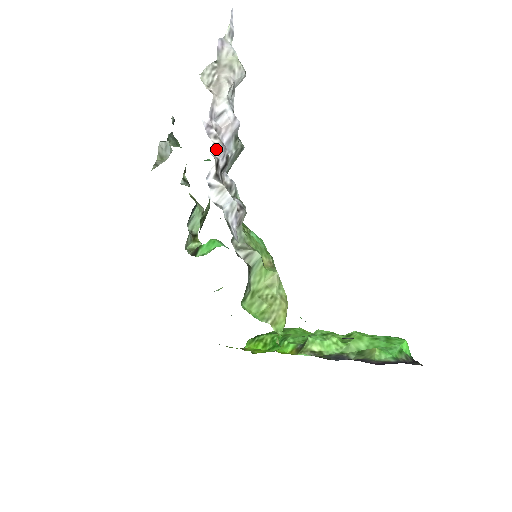
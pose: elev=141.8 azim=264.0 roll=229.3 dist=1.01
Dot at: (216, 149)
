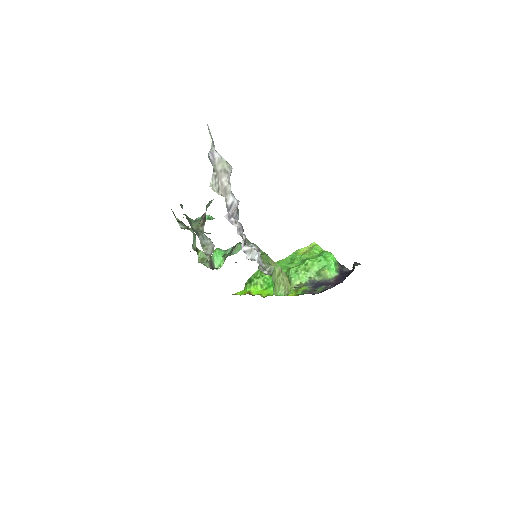
Dot at: (239, 229)
